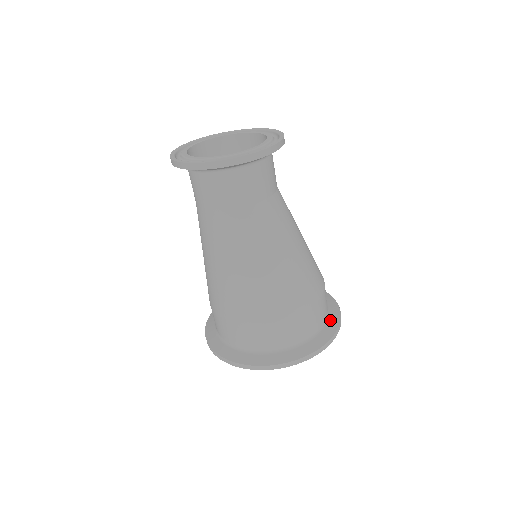
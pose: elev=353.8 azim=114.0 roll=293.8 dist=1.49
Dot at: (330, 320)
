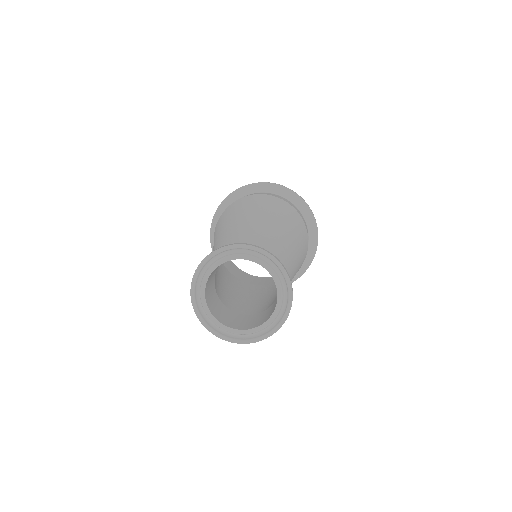
Dot at: (311, 240)
